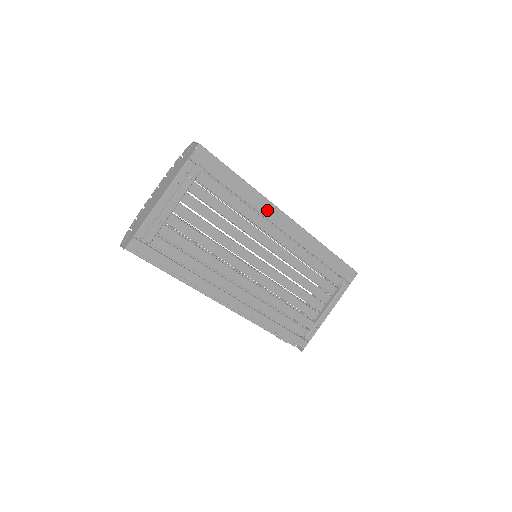
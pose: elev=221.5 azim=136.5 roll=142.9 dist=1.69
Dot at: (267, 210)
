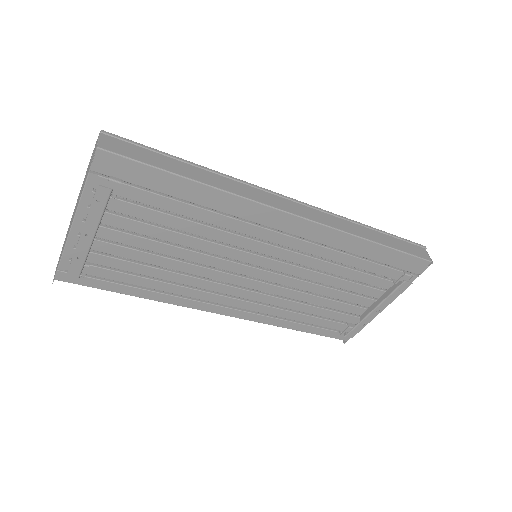
Dot at: (251, 212)
